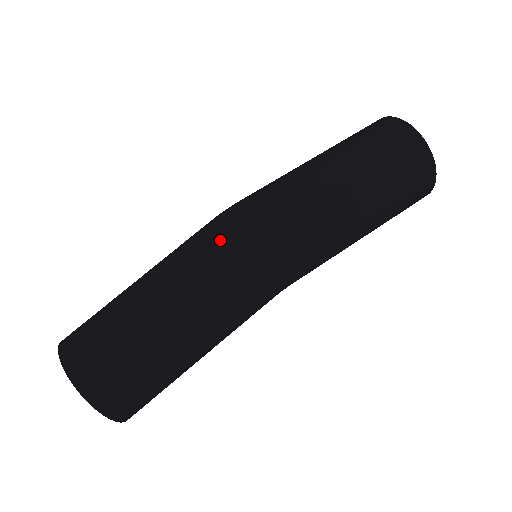
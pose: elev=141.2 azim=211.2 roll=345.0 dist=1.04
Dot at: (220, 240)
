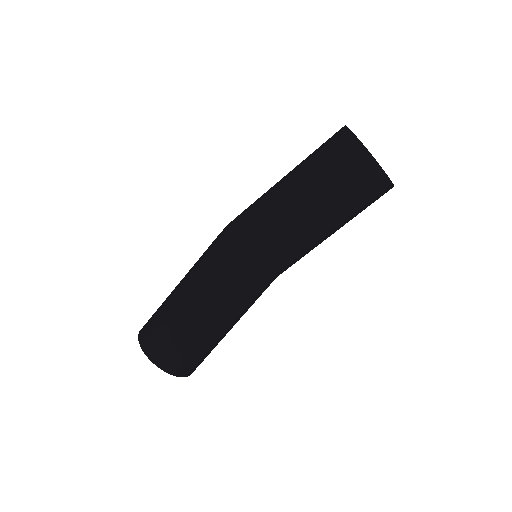
Dot at: occluded
